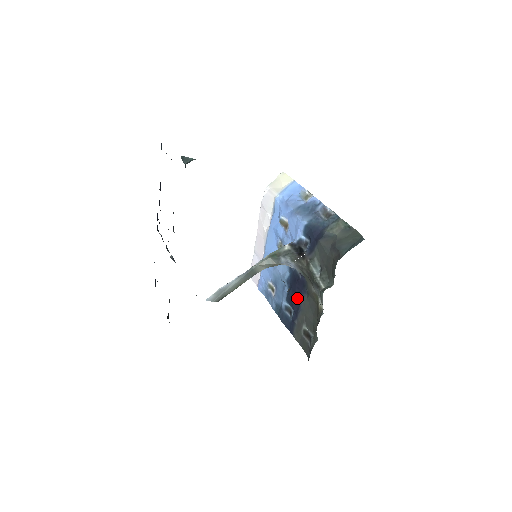
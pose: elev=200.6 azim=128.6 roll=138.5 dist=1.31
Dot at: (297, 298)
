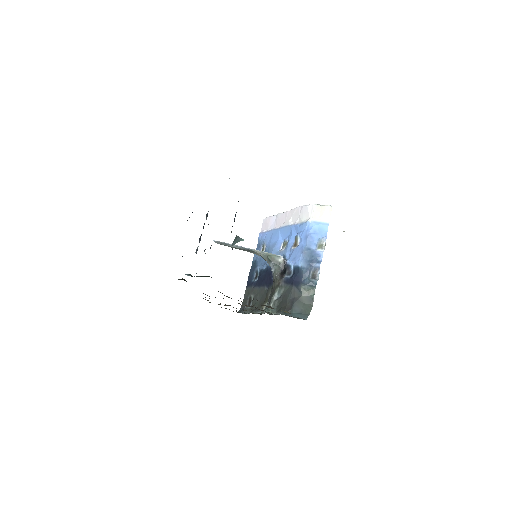
Dot at: (263, 282)
